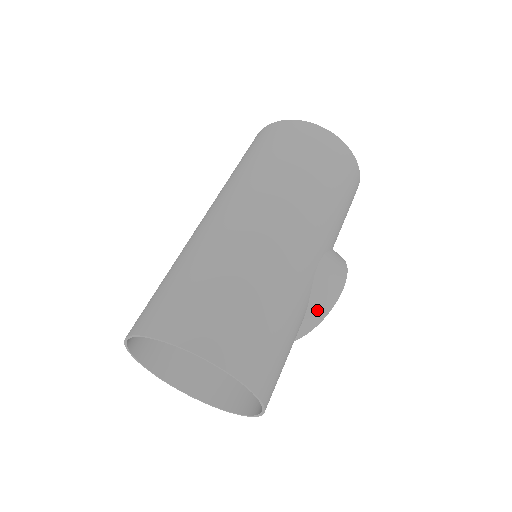
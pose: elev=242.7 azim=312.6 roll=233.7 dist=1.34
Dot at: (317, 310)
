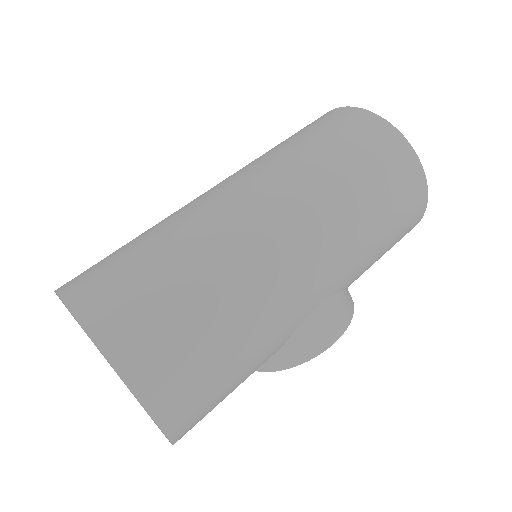
Dot at: (291, 354)
